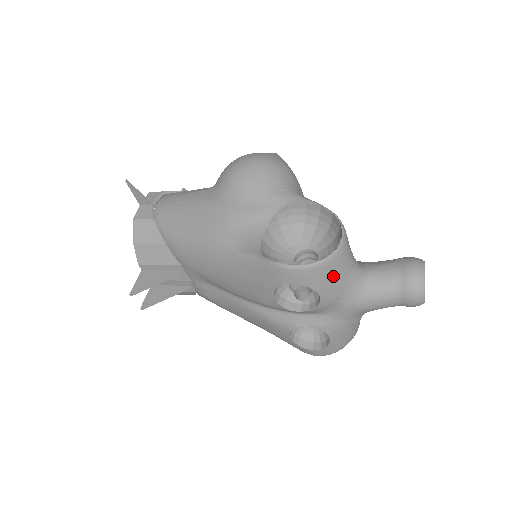
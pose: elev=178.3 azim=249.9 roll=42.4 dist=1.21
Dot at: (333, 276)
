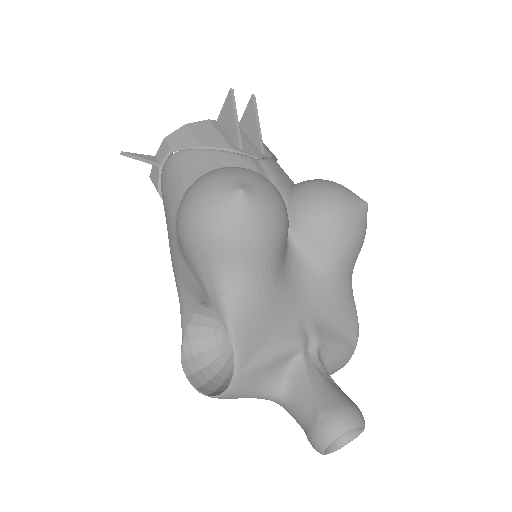
Dot at: occluded
